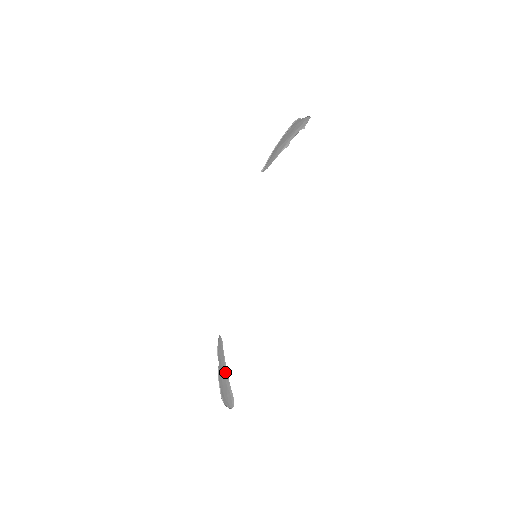
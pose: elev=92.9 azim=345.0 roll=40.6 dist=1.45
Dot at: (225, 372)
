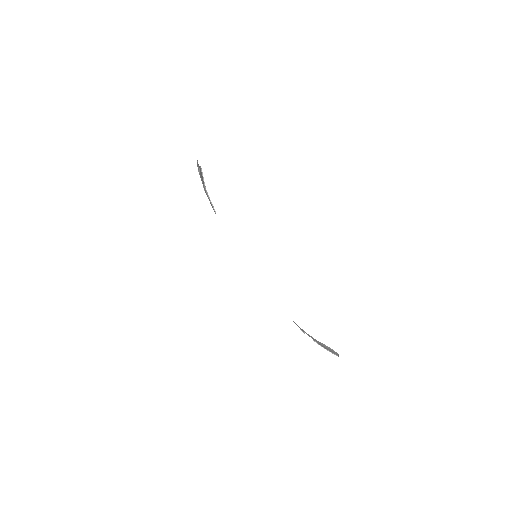
Dot at: (311, 337)
